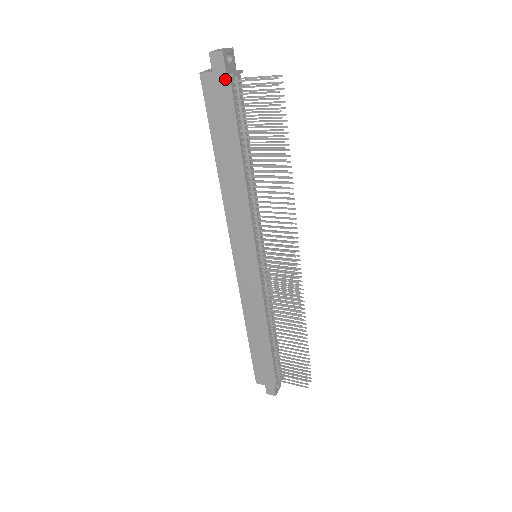
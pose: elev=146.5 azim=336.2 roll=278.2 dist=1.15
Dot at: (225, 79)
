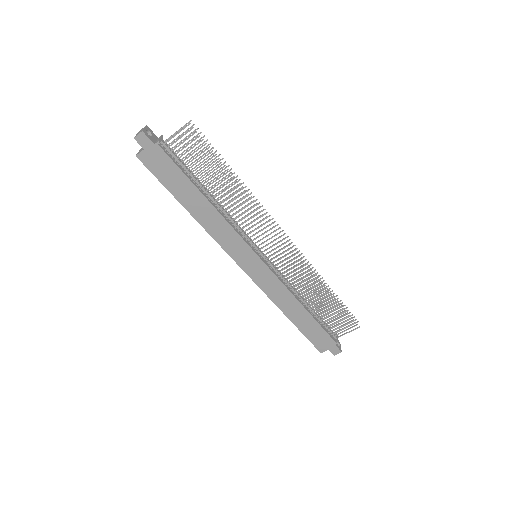
Dot at: (155, 148)
